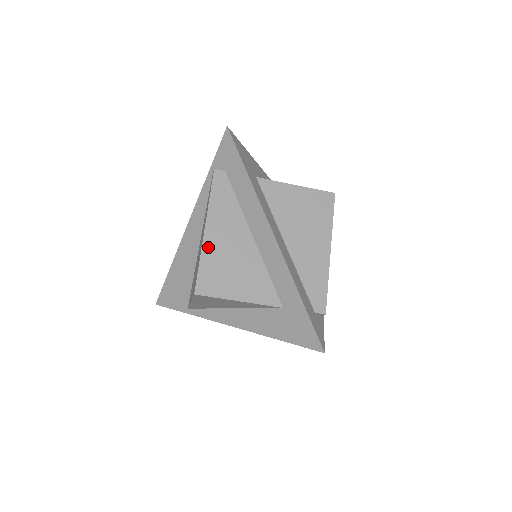
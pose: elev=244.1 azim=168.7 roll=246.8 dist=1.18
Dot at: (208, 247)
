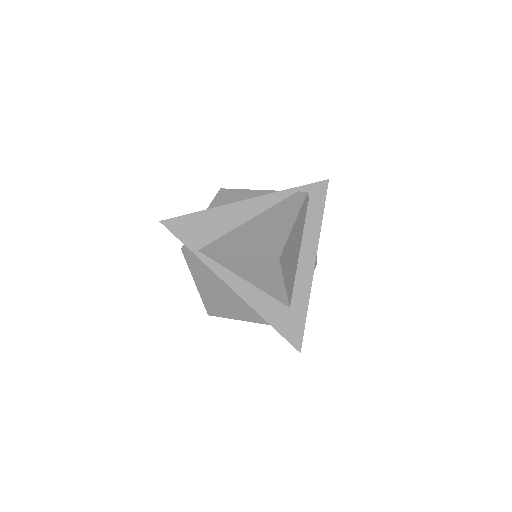
Dot at: (291, 235)
